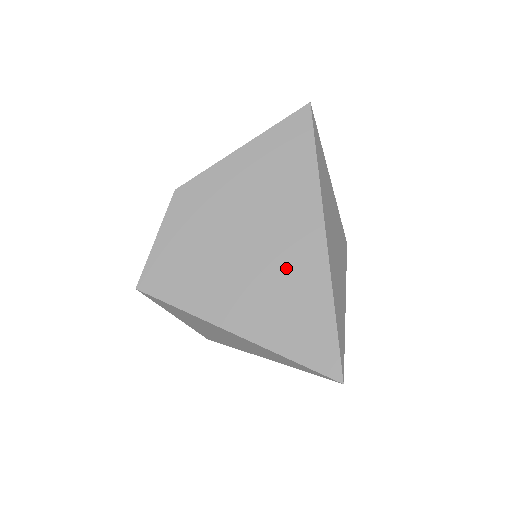
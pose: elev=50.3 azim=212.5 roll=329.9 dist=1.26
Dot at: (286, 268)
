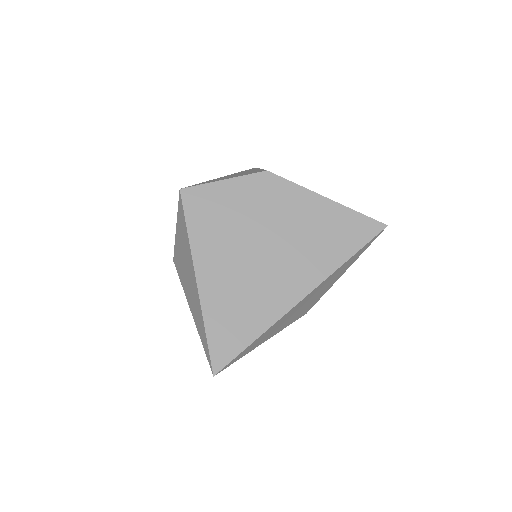
Dot at: (265, 285)
